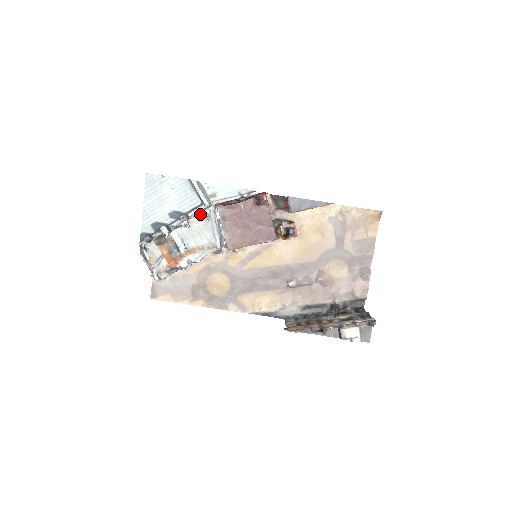
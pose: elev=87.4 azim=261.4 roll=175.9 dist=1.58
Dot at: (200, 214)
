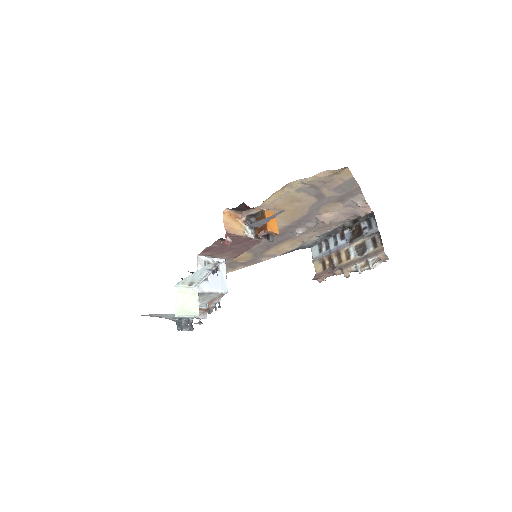
Dot at: occluded
